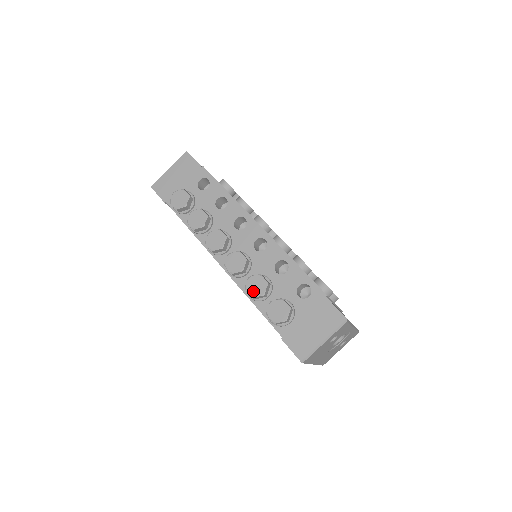
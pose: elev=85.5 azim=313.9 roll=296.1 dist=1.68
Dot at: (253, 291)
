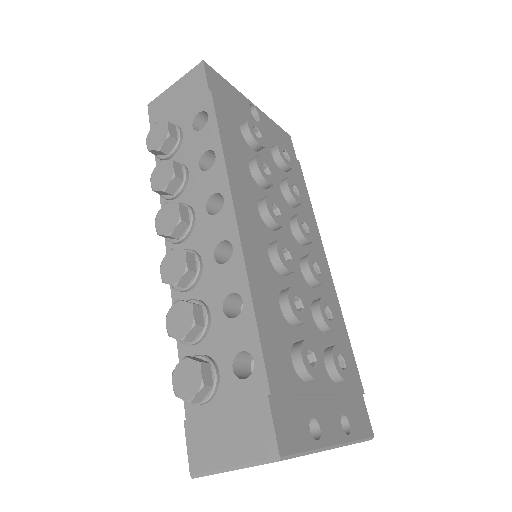
Dot at: (172, 325)
